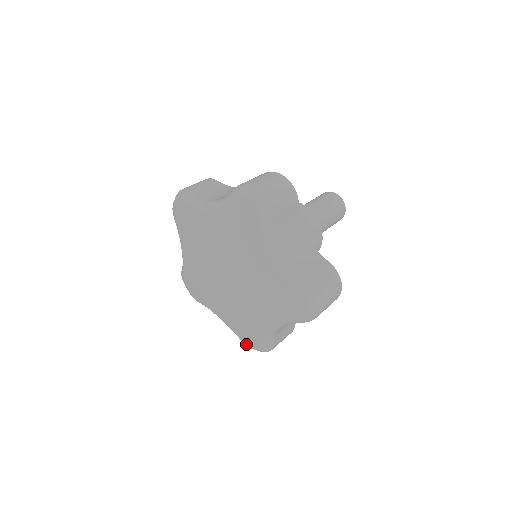
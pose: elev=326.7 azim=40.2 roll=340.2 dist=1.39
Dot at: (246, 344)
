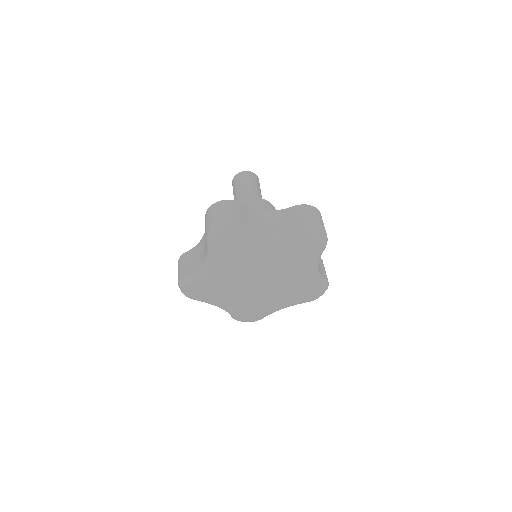
Dot at: occluded
